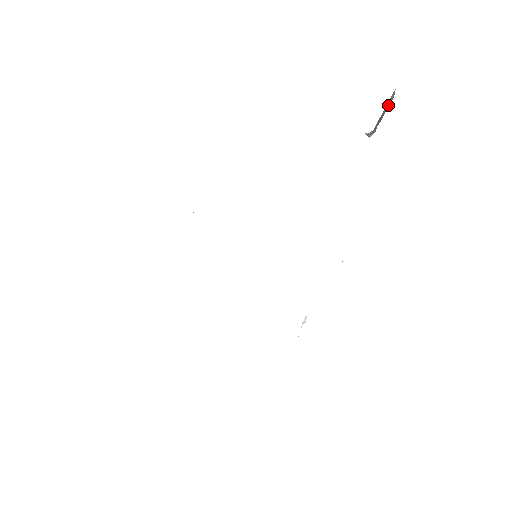
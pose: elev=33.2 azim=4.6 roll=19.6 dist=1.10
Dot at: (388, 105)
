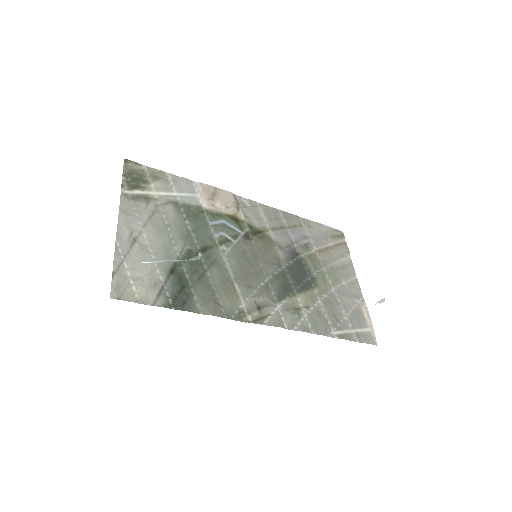
Dot at: (157, 262)
